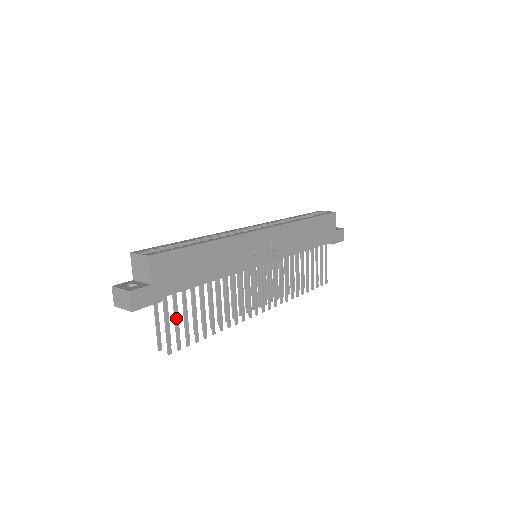
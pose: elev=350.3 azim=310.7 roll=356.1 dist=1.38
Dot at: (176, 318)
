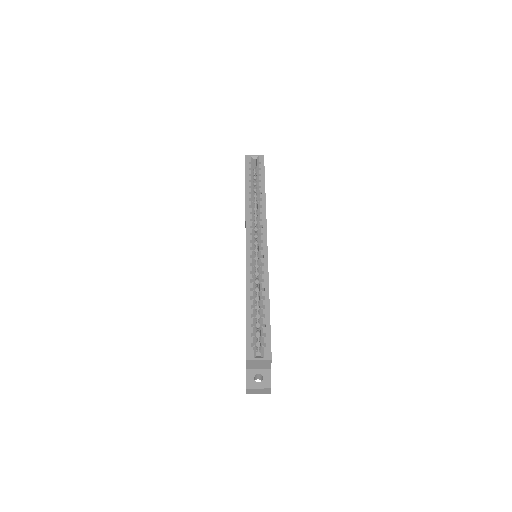
Dot at: occluded
